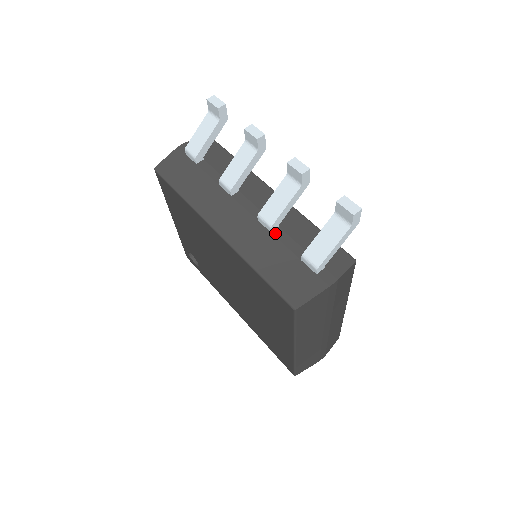
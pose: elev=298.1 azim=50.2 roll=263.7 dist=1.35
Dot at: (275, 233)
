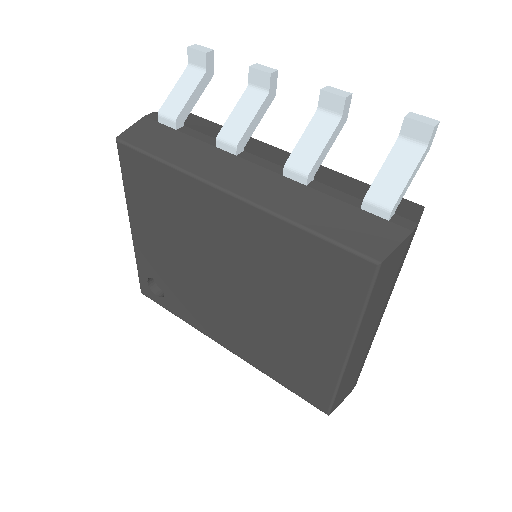
Dot at: (312, 185)
